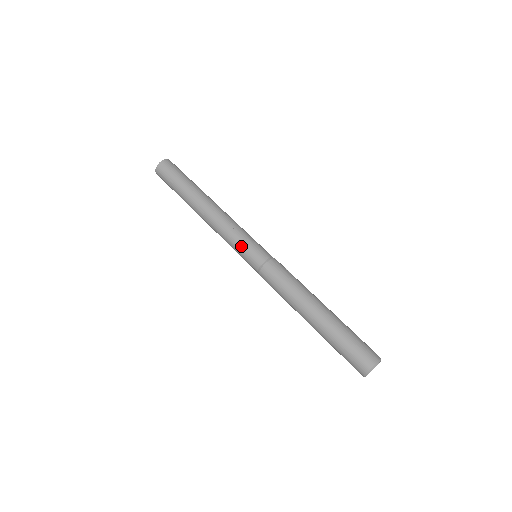
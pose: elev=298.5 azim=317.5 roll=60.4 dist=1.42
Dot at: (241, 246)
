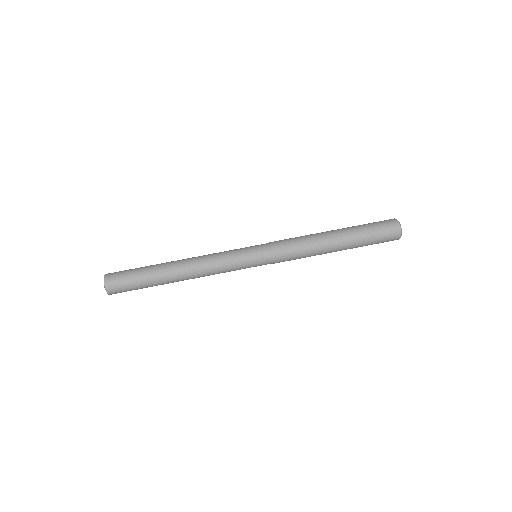
Dot at: (242, 255)
